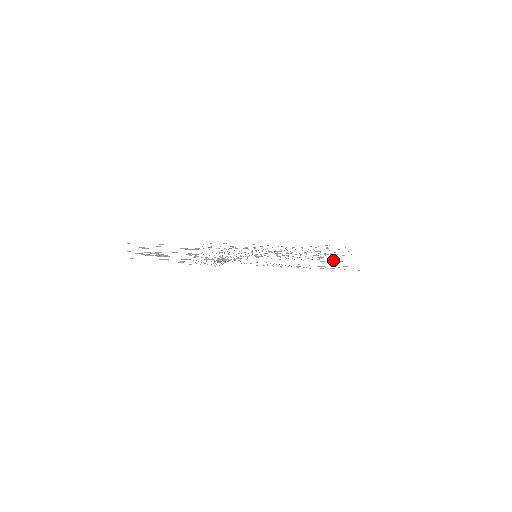
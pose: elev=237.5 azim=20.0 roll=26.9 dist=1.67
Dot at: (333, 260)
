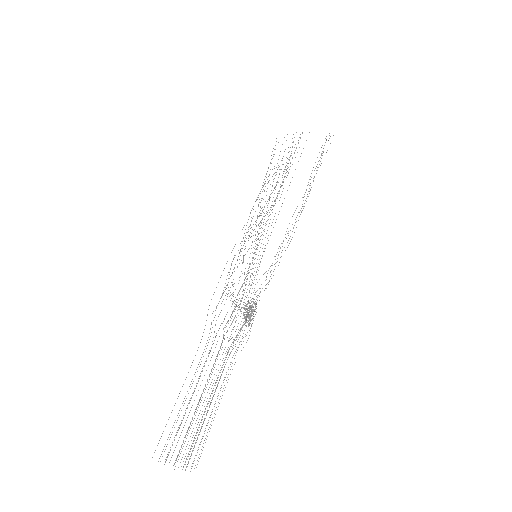
Dot at: occluded
